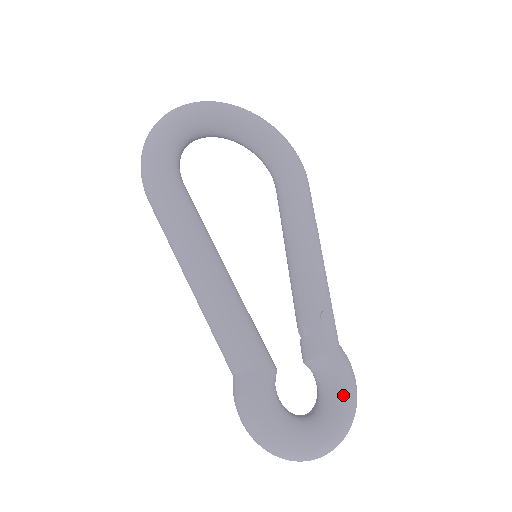
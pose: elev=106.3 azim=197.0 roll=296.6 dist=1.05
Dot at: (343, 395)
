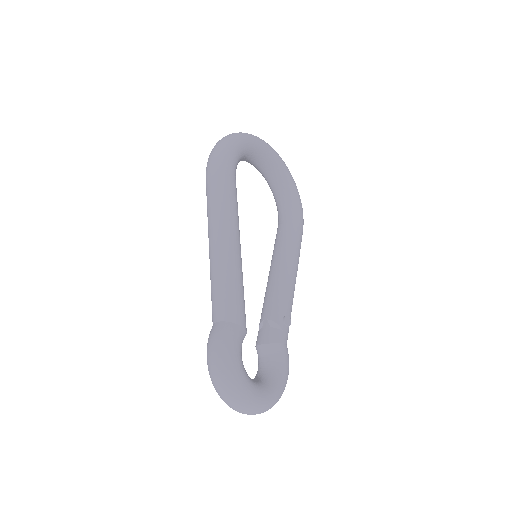
Dot at: (280, 378)
